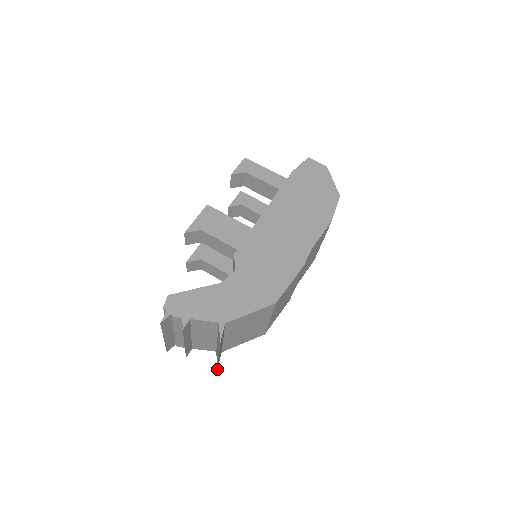
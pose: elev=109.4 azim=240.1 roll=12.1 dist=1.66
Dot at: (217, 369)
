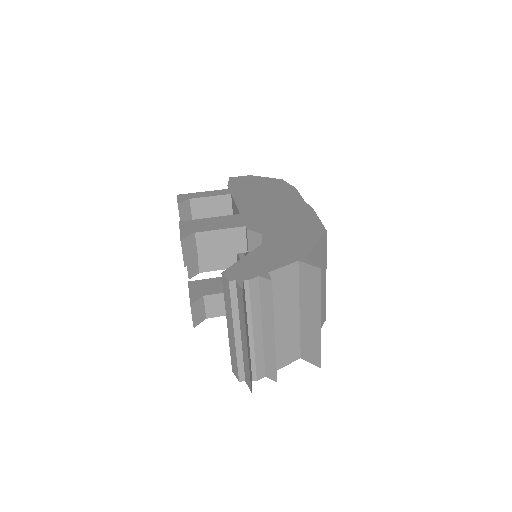
Dot at: occluded
